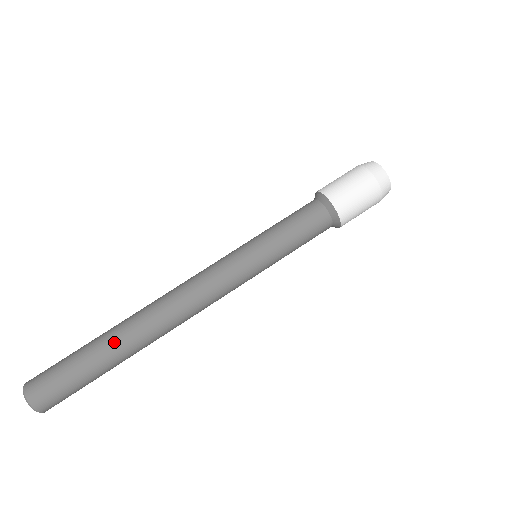
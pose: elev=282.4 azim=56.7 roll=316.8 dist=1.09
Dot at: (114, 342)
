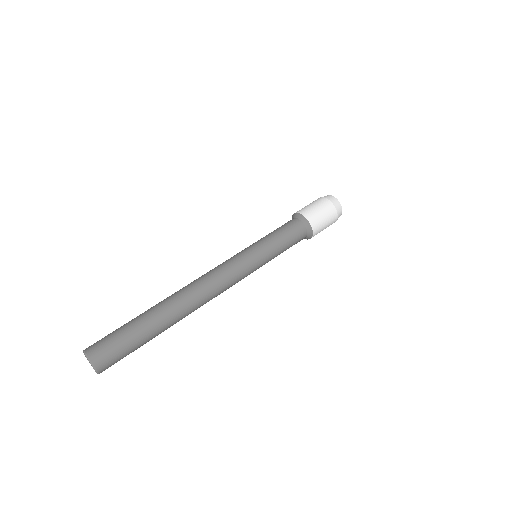
Dot at: (152, 307)
